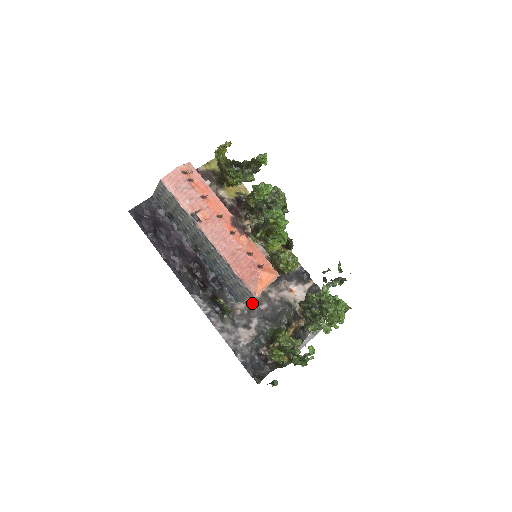
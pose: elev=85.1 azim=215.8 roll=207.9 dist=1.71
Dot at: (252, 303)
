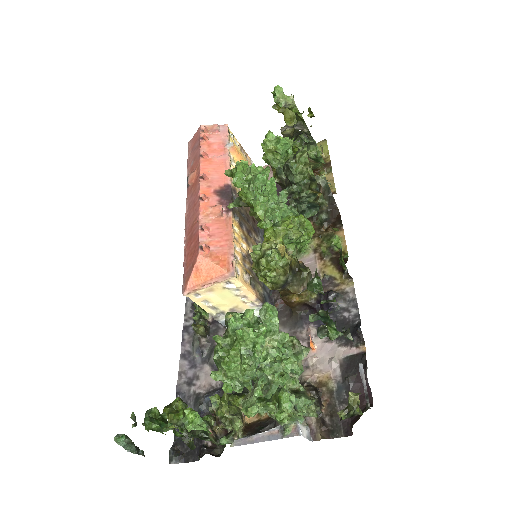
Dot at: occluded
